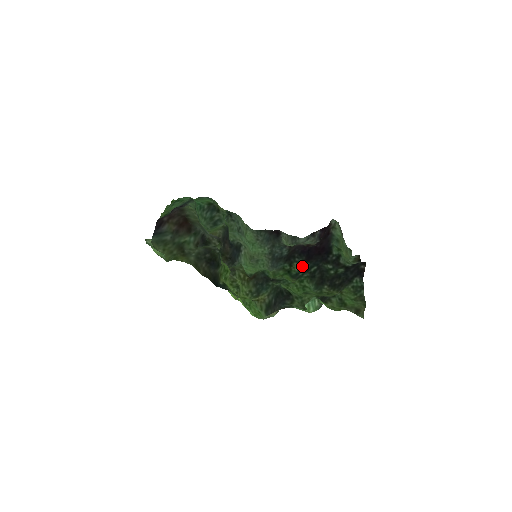
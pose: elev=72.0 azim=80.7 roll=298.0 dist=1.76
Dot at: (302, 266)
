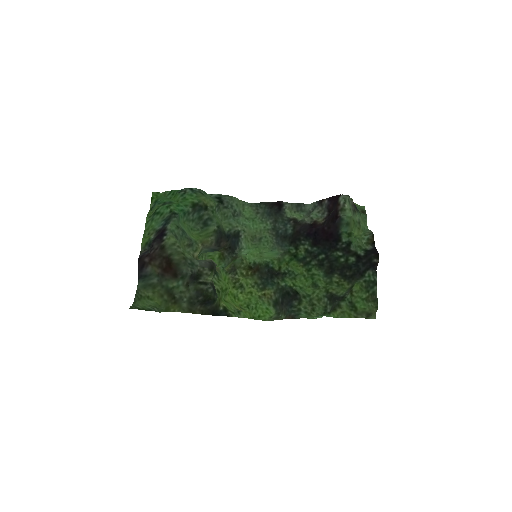
Dot at: (309, 250)
